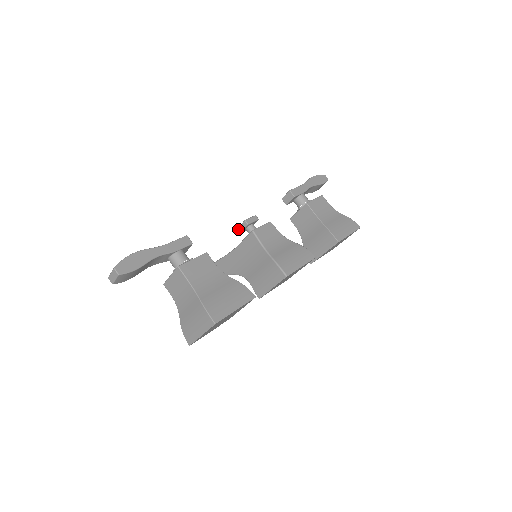
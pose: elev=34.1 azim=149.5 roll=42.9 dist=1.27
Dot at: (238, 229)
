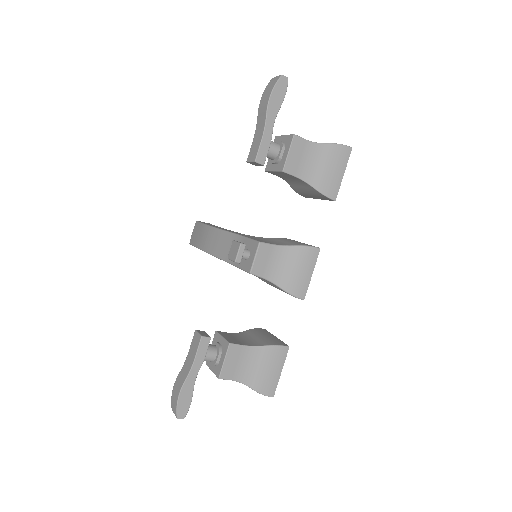
Dot at: occluded
